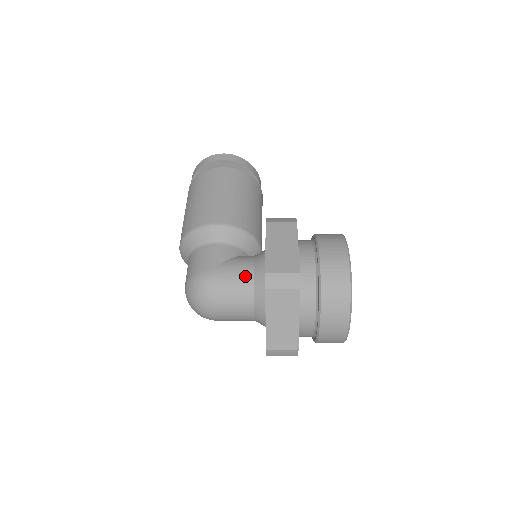
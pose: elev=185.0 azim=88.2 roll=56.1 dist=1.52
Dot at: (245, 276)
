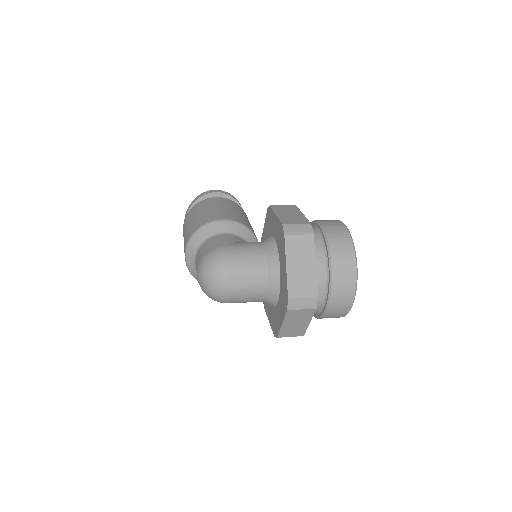
Dot at: (257, 248)
